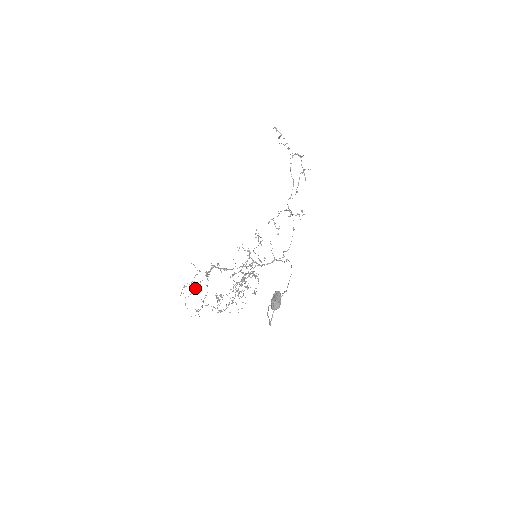
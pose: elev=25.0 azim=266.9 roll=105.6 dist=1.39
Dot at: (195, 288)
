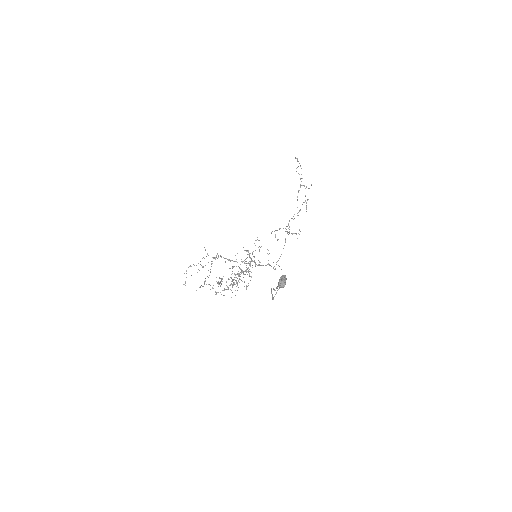
Dot at: occluded
